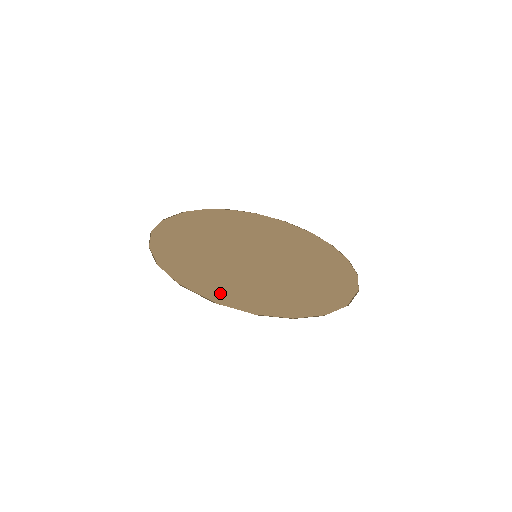
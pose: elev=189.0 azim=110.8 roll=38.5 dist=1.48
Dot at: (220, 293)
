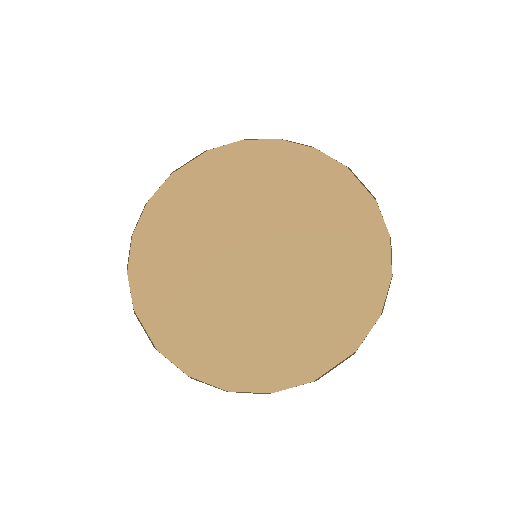
Dot at: (169, 333)
